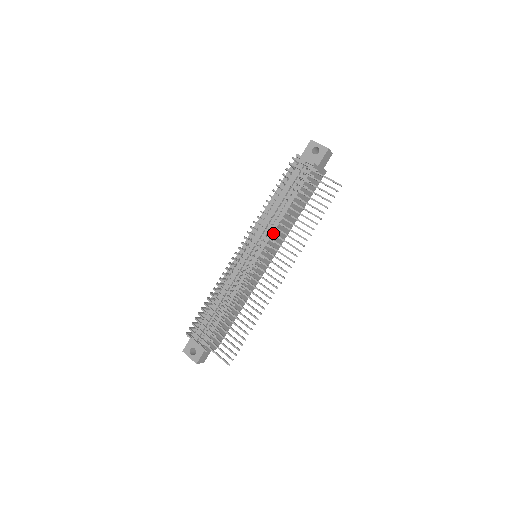
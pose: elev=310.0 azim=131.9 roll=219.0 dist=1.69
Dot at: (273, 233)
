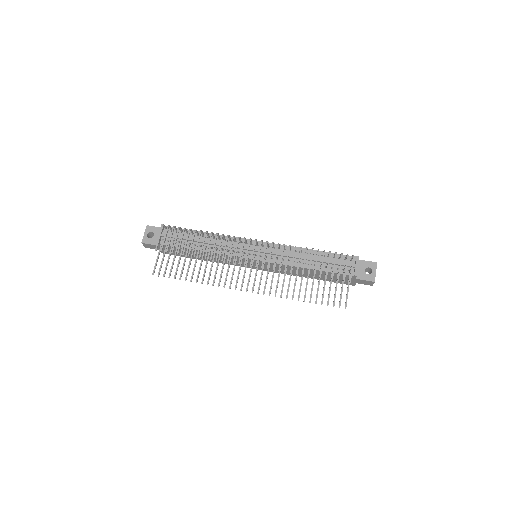
Dot at: (281, 265)
